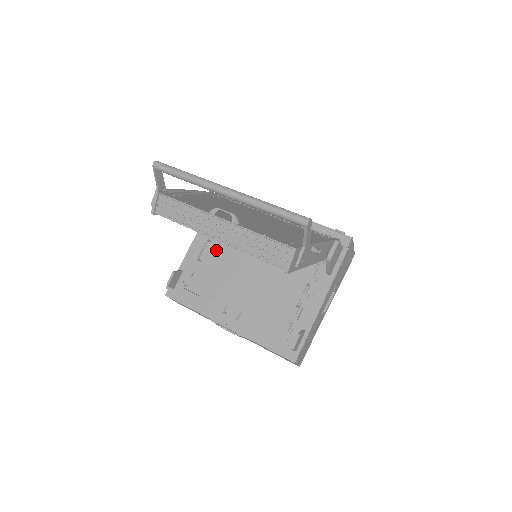
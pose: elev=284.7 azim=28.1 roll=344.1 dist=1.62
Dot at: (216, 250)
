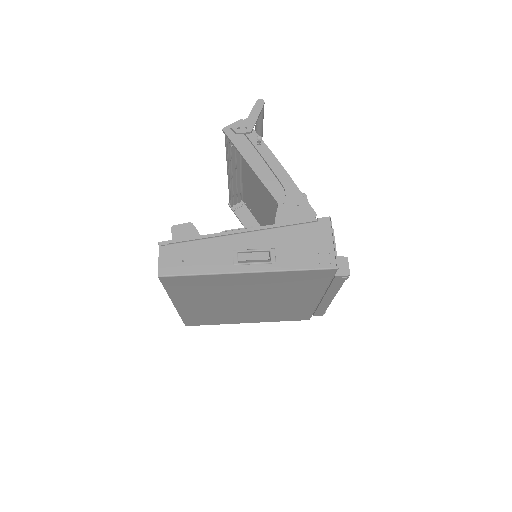
Dot at: occluded
